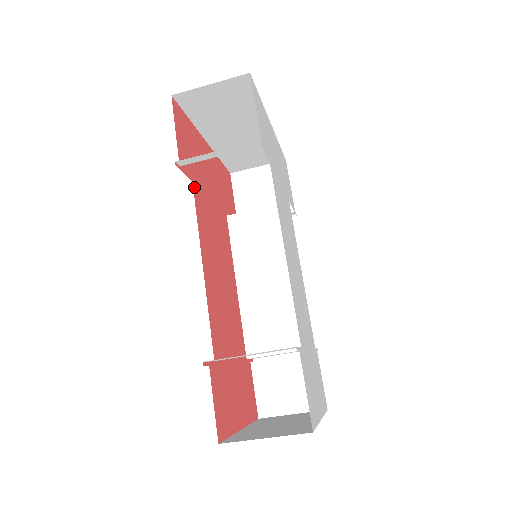
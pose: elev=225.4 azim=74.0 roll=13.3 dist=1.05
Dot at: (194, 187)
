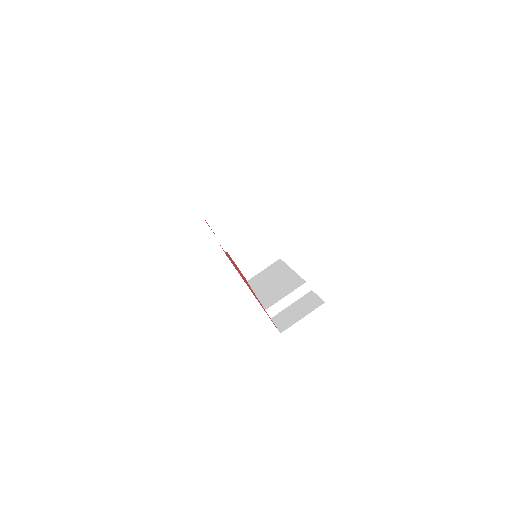
Dot at: occluded
